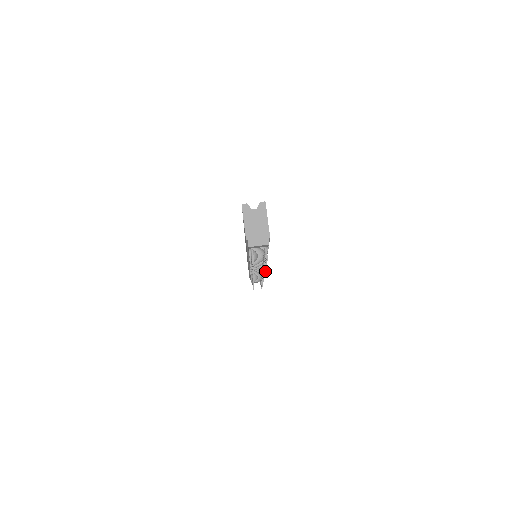
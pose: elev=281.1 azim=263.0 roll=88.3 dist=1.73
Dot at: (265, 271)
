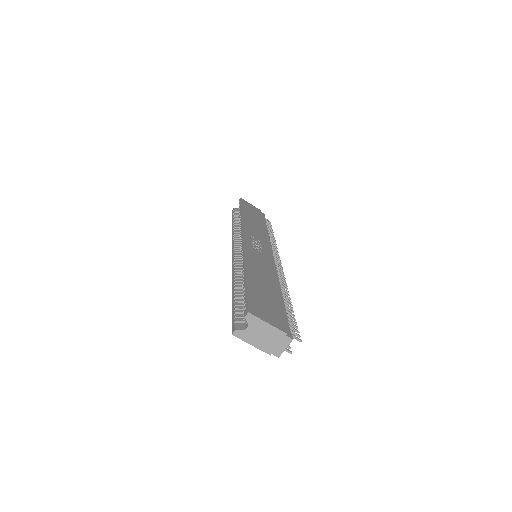
Dot at: (287, 289)
